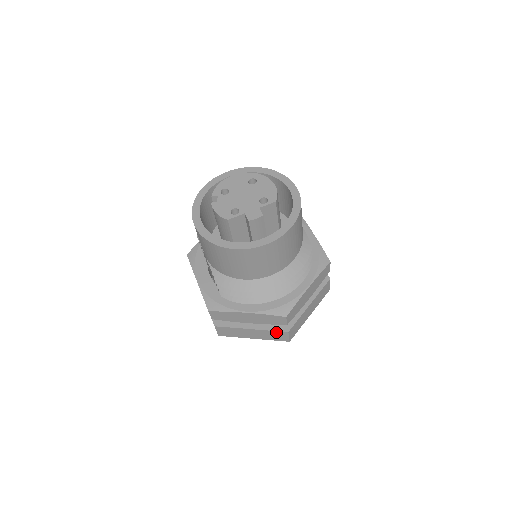
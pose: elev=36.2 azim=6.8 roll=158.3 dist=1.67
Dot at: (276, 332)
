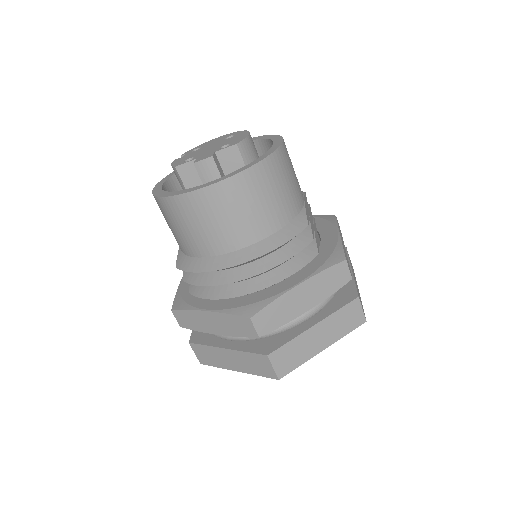
Dot at: (254, 356)
